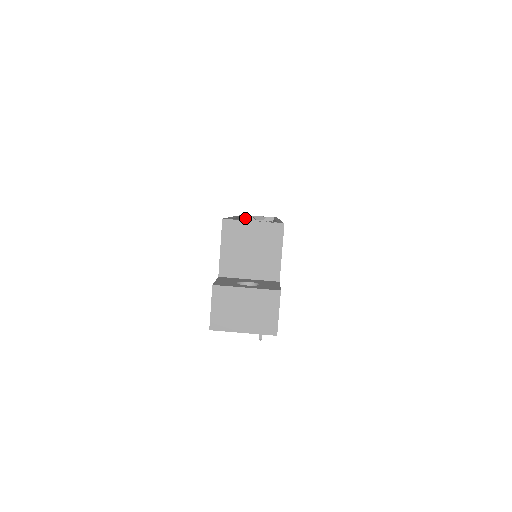
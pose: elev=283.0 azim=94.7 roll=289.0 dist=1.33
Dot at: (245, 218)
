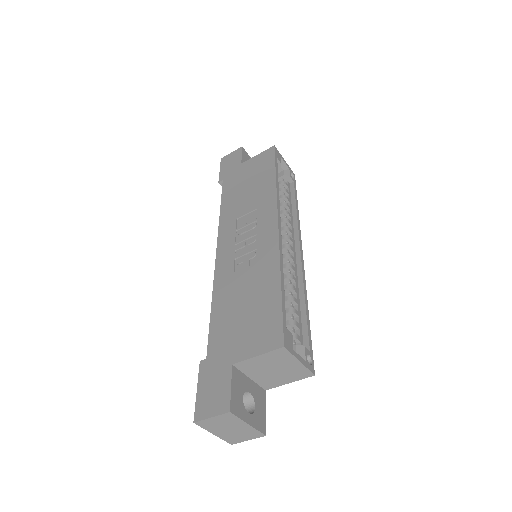
Dot at: occluded
